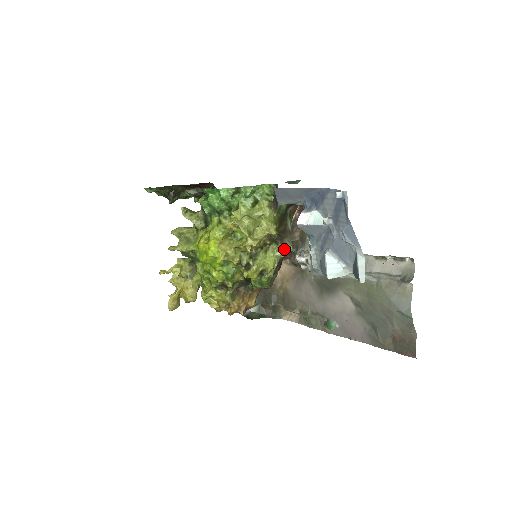
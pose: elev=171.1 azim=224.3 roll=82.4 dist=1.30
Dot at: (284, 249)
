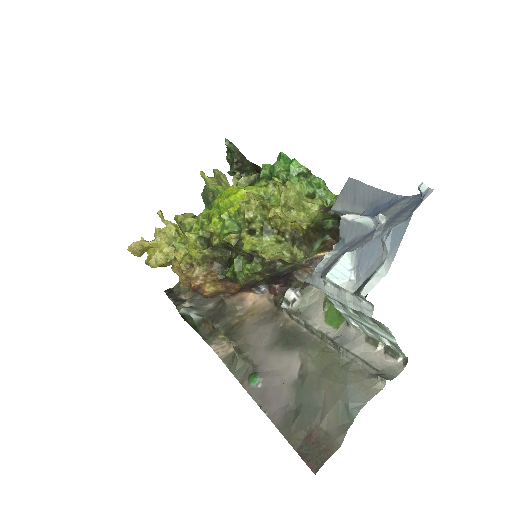
Dot at: (295, 254)
